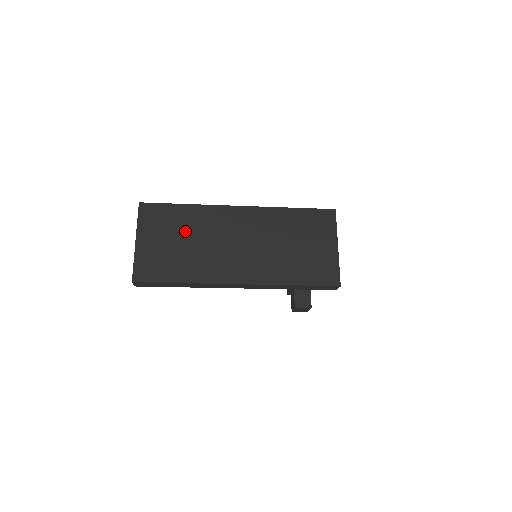
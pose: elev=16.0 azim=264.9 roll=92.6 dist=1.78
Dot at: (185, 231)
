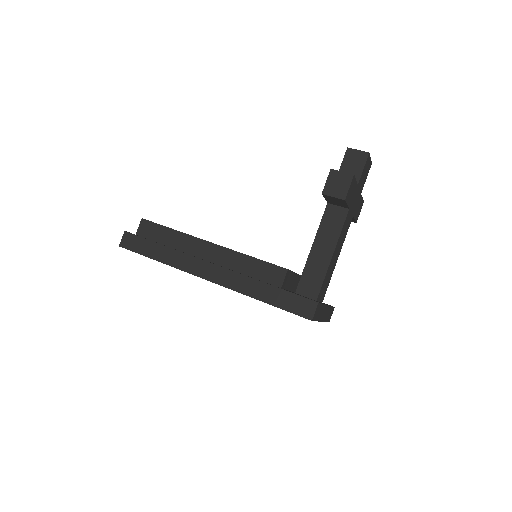
Dot at: occluded
